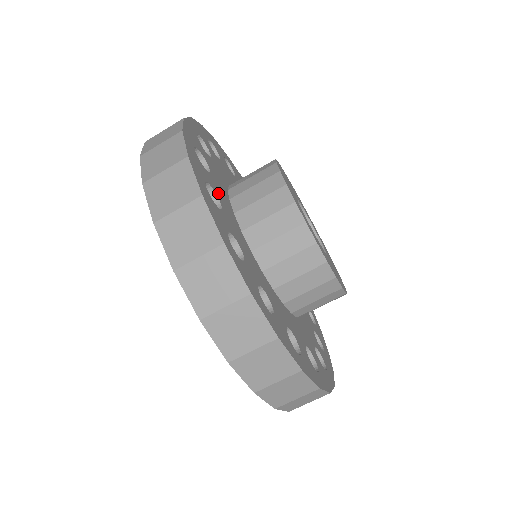
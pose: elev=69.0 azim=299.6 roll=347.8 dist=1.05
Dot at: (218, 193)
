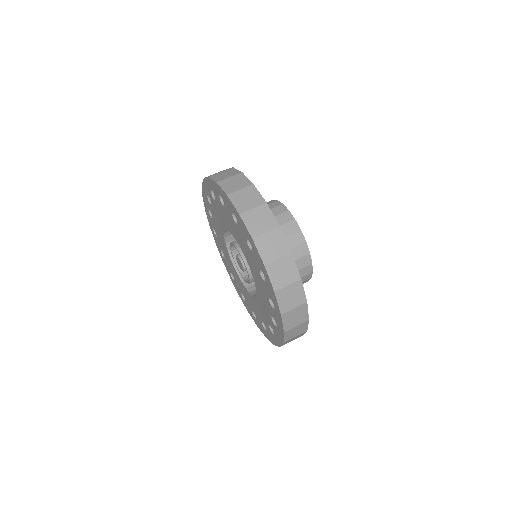
Dot at: occluded
